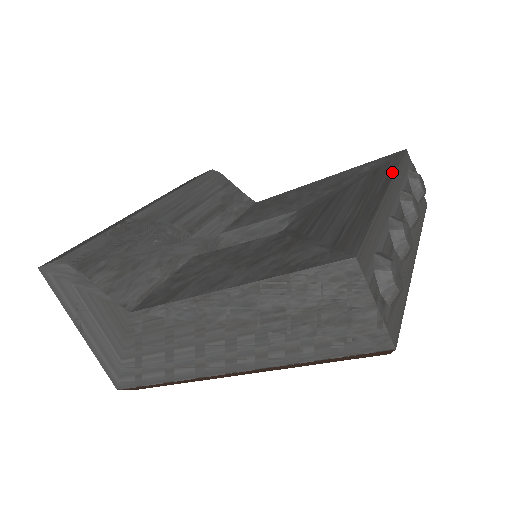
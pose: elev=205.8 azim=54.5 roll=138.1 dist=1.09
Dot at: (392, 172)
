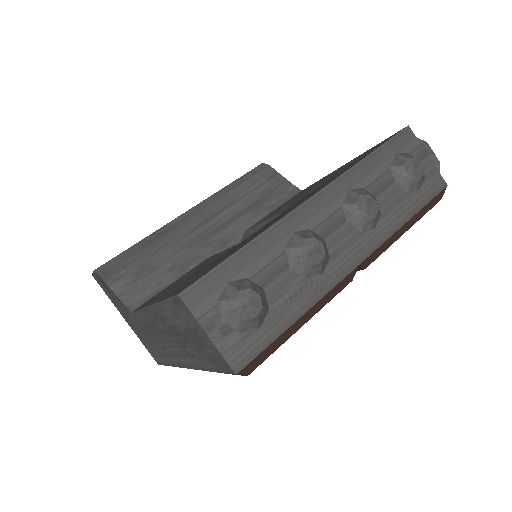
Dot at: (346, 170)
